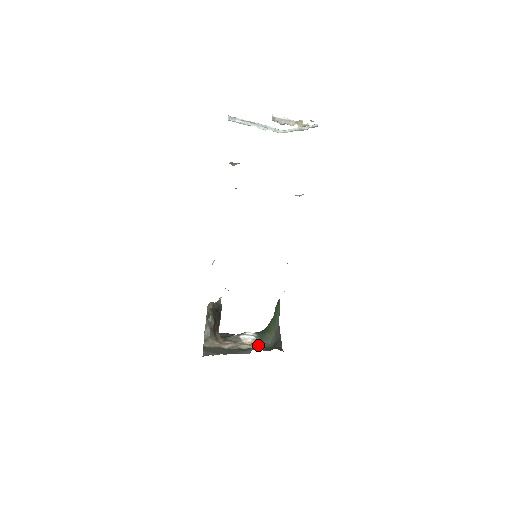
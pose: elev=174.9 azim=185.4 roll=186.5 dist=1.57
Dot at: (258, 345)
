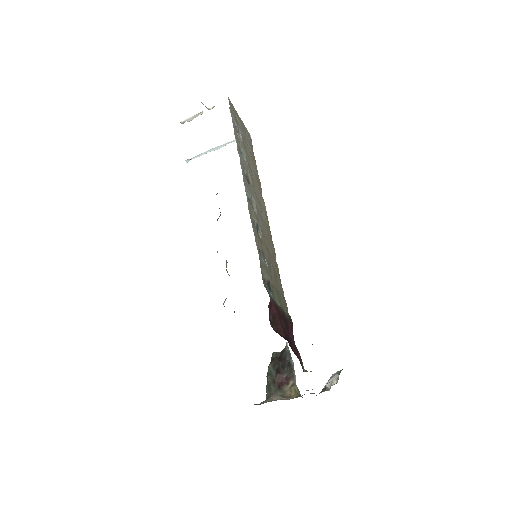
Dot at: occluded
